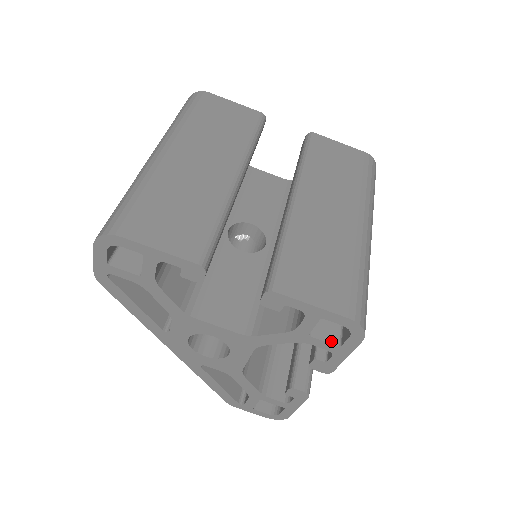
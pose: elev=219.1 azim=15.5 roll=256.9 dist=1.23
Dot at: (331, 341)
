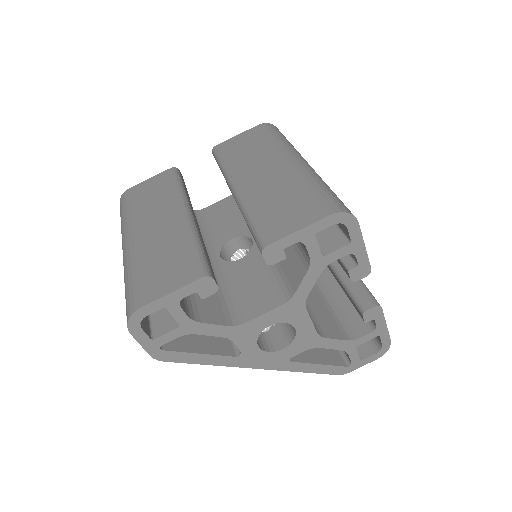
Dot at: (342, 246)
